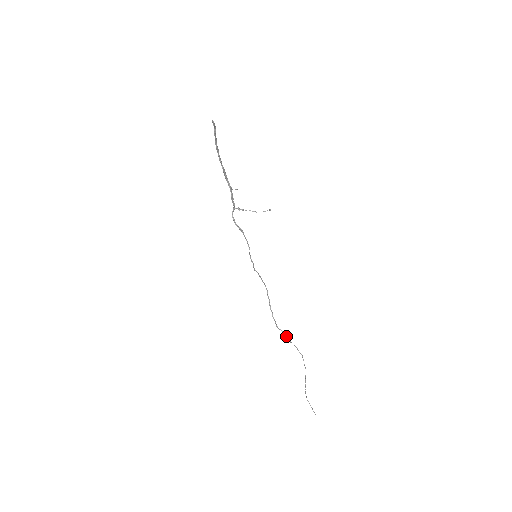
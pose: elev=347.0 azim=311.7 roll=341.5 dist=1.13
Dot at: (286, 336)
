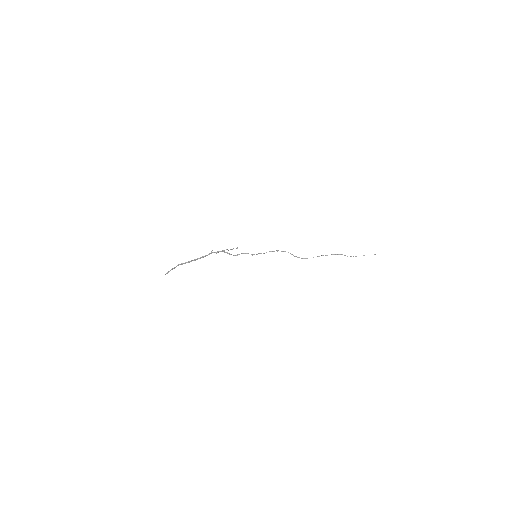
Dot at: occluded
